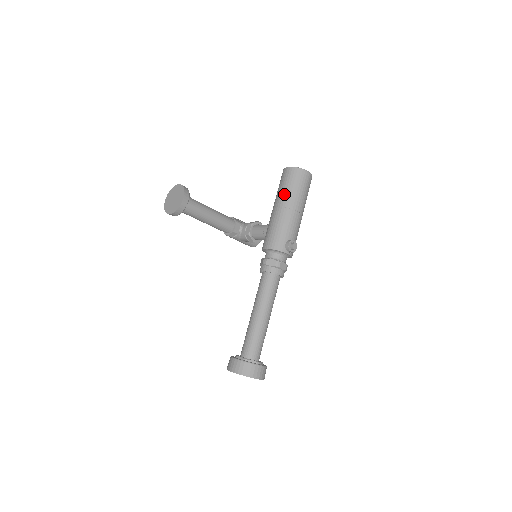
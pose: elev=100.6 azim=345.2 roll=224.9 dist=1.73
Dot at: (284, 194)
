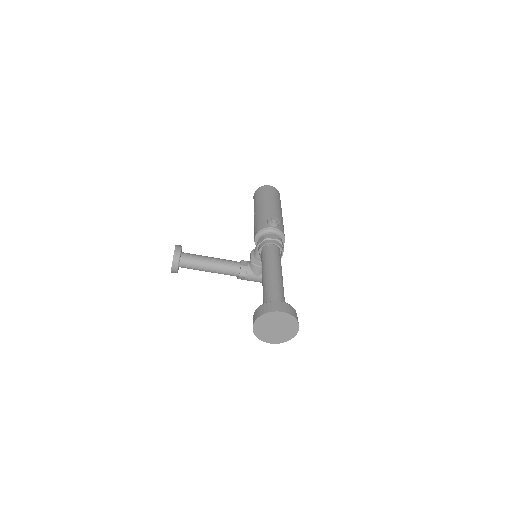
Dot at: (255, 205)
